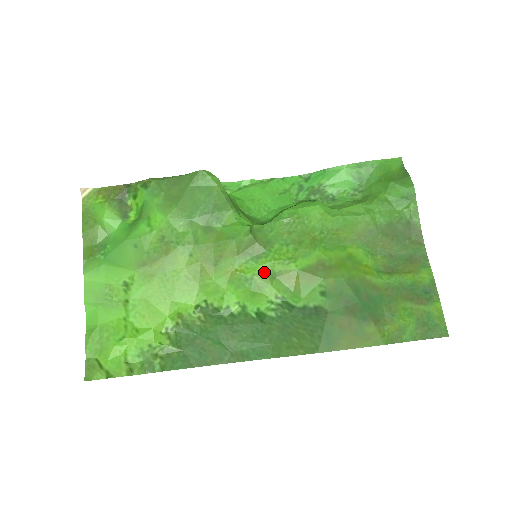
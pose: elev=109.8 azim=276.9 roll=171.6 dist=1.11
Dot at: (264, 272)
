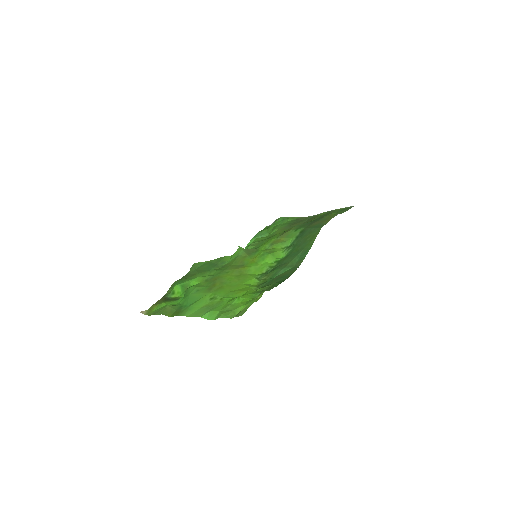
Dot at: (266, 249)
